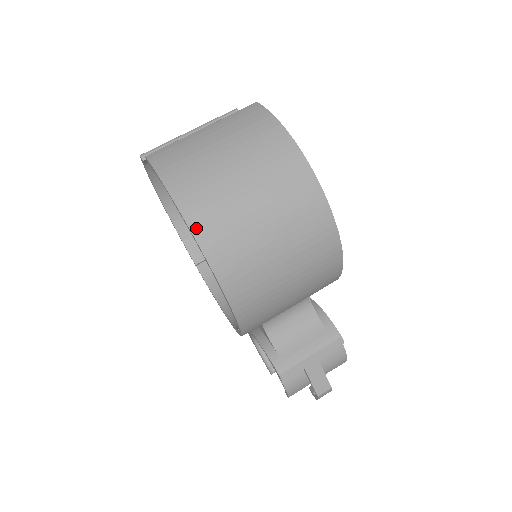
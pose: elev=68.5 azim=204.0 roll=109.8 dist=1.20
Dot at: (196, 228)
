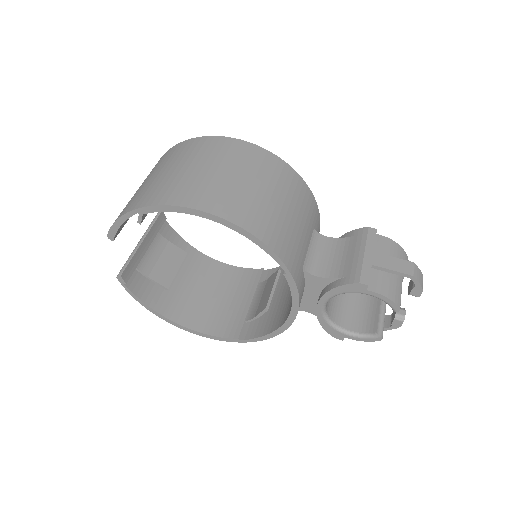
Dot at: (163, 202)
